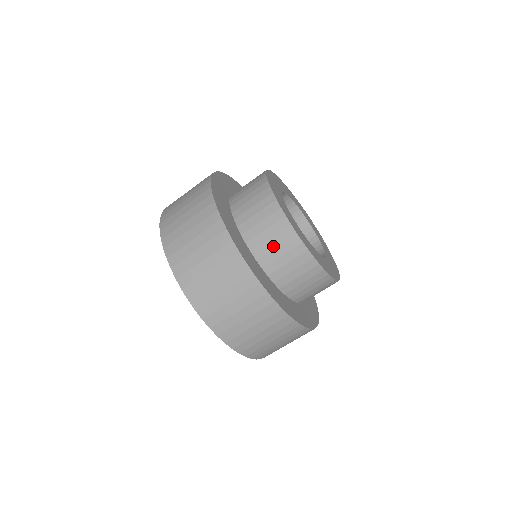
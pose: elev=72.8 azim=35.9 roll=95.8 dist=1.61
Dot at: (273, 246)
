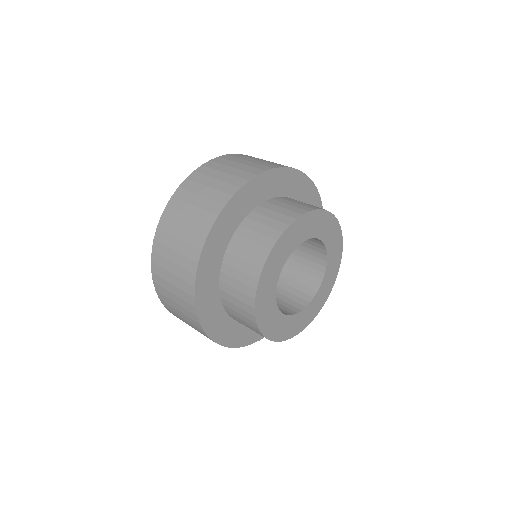
Dot at: (246, 326)
